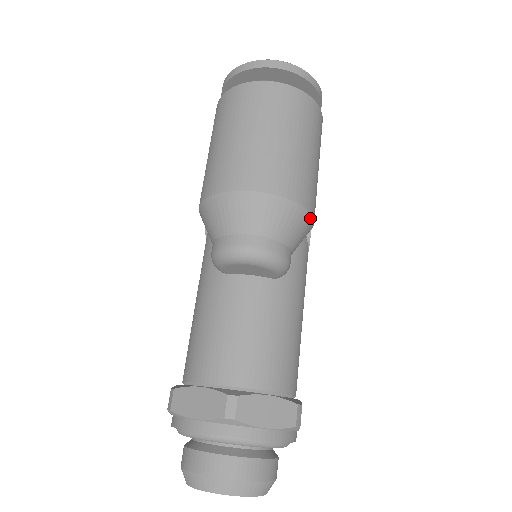
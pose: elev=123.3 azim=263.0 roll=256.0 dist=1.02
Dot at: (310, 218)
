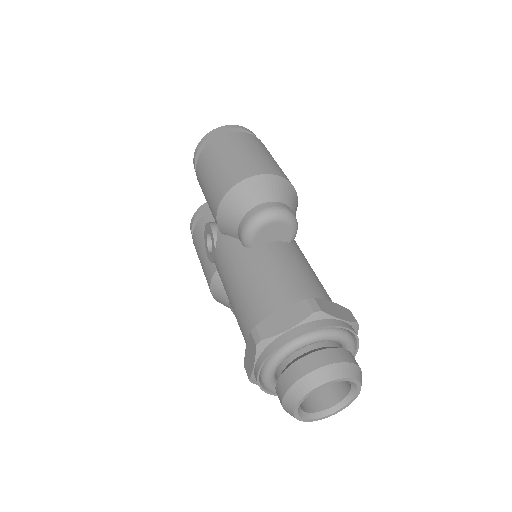
Dot at: (297, 198)
